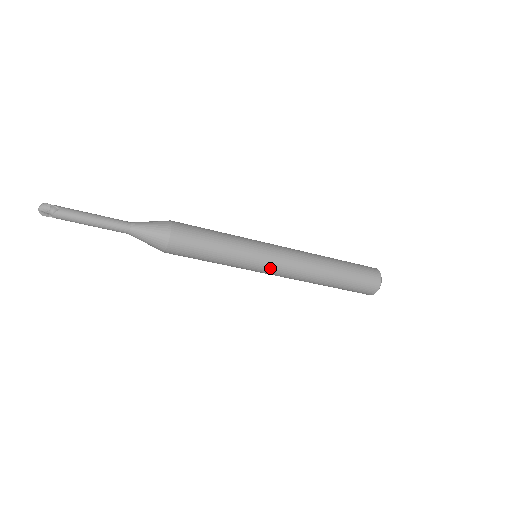
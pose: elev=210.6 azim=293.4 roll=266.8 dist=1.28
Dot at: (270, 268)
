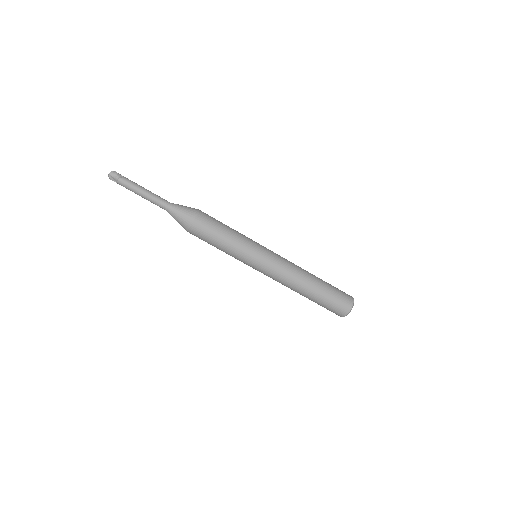
Dot at: (265, 266)
